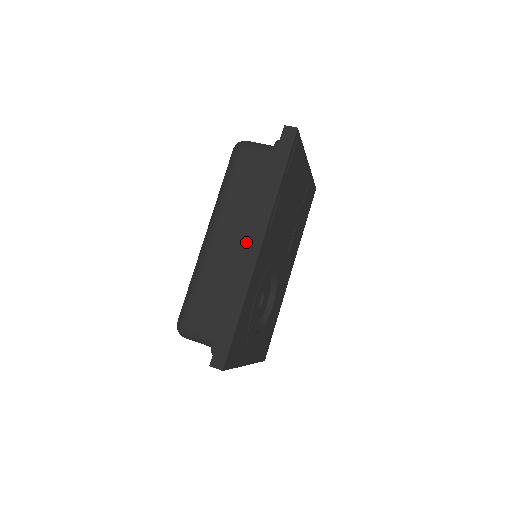
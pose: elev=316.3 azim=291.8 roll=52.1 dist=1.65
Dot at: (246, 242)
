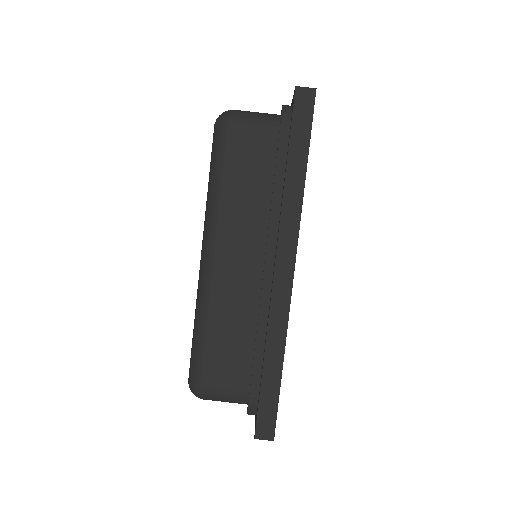
Dot at: (269, 266)
